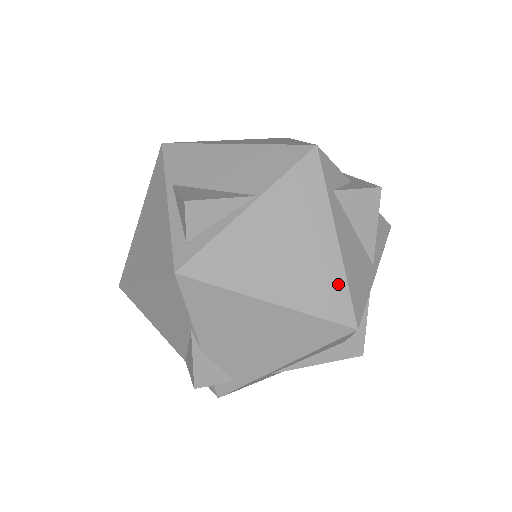
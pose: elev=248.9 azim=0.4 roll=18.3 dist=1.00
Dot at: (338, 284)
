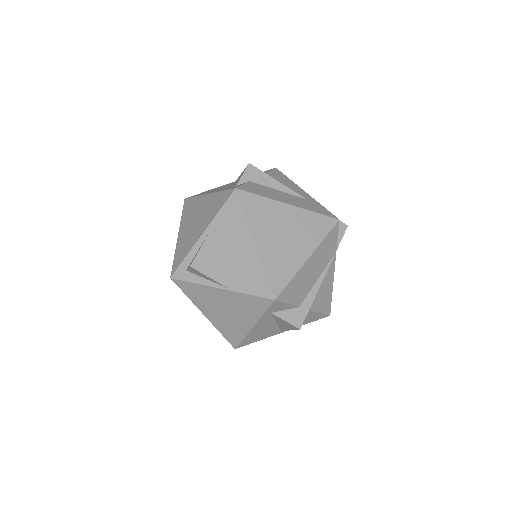
Dot at: (239, 335)
